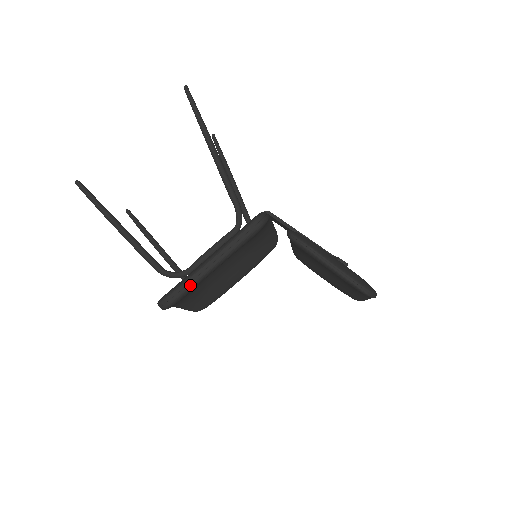
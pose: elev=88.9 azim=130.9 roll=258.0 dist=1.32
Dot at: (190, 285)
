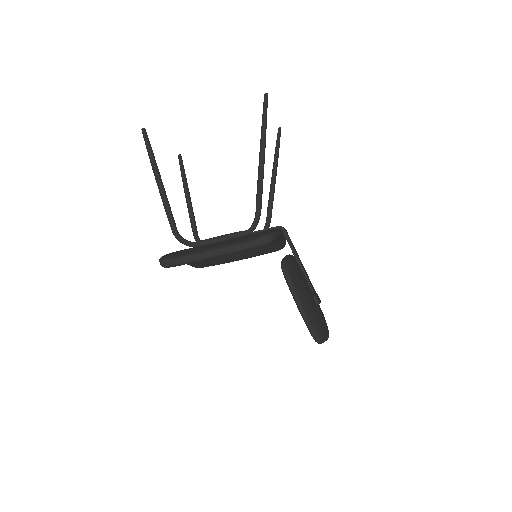
Dot at: (189, 261)
